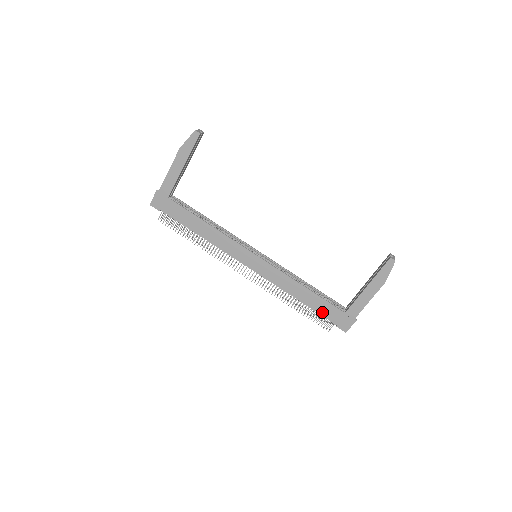
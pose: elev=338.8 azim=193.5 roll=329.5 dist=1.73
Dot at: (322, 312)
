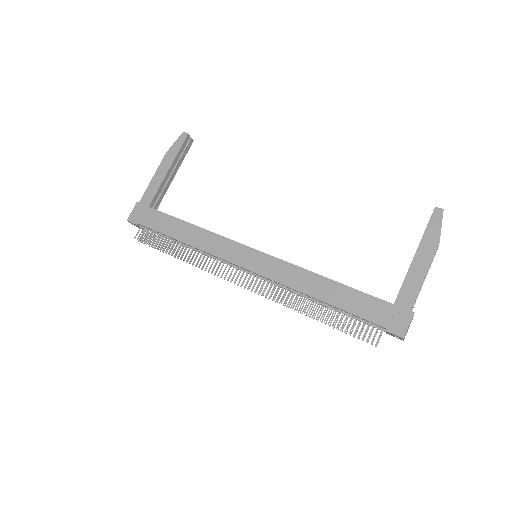
Dot at: (359, 311)
